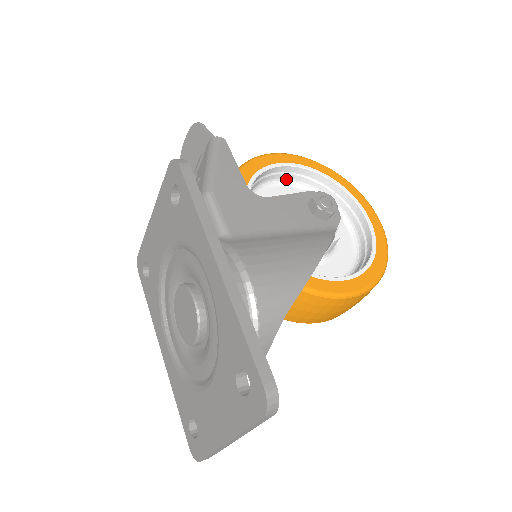
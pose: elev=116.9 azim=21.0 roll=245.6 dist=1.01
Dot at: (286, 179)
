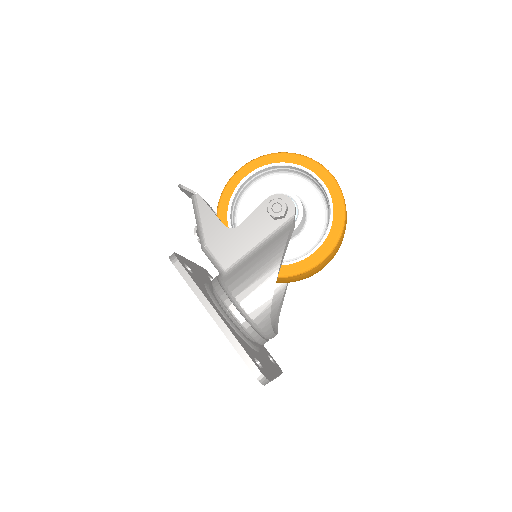
Dot at: (257, 179)
